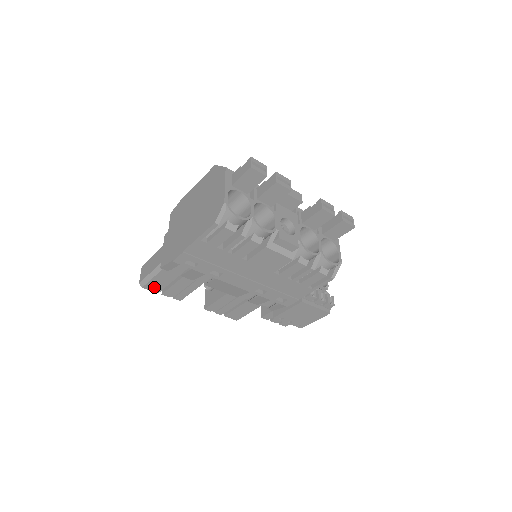
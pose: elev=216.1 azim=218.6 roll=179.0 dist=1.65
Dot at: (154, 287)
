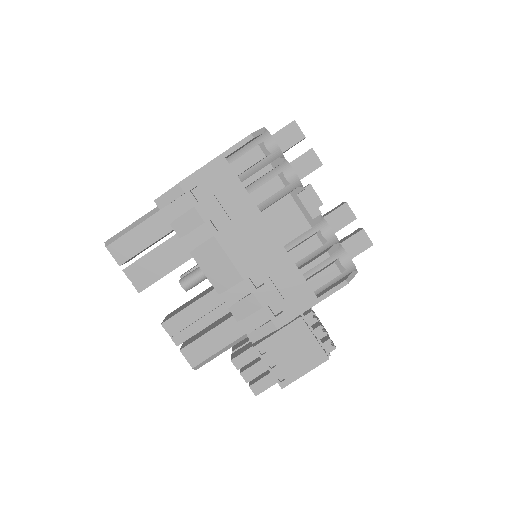
Dot at: (121, 251)
